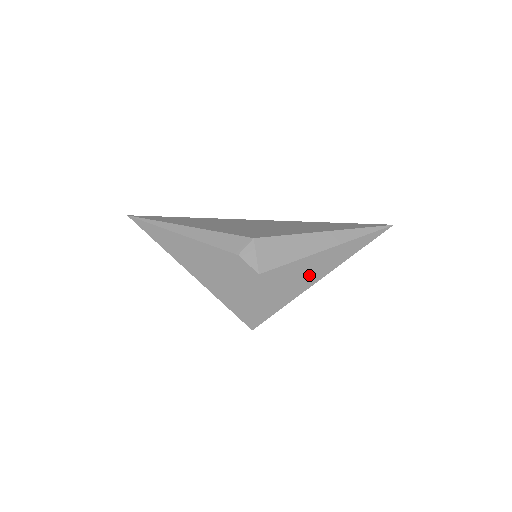
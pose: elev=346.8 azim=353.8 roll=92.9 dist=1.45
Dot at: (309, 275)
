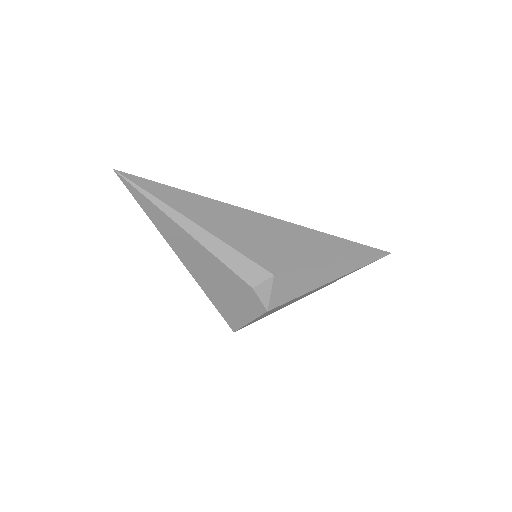
Dot at: (304, 296)
